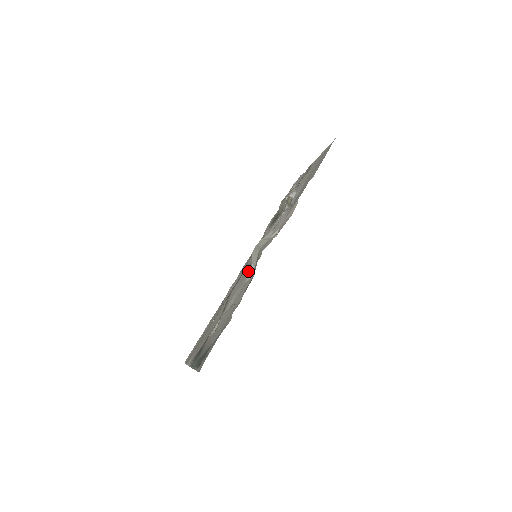
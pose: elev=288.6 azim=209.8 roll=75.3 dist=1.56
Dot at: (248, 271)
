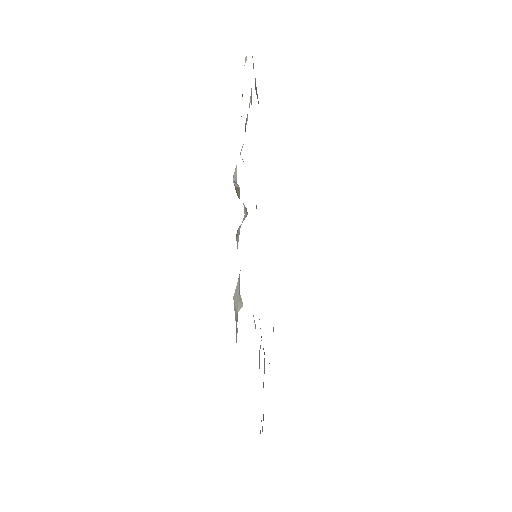
Dot at: occluded
